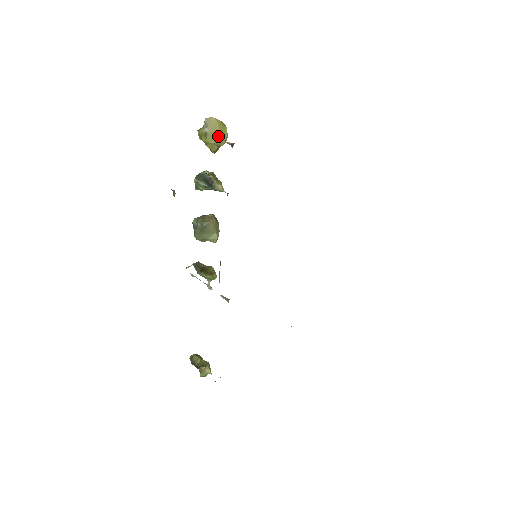
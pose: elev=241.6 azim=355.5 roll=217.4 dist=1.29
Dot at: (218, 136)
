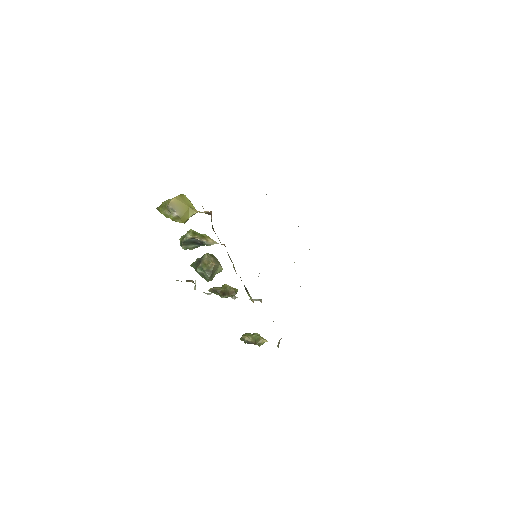
Dot at: (188, 211)
